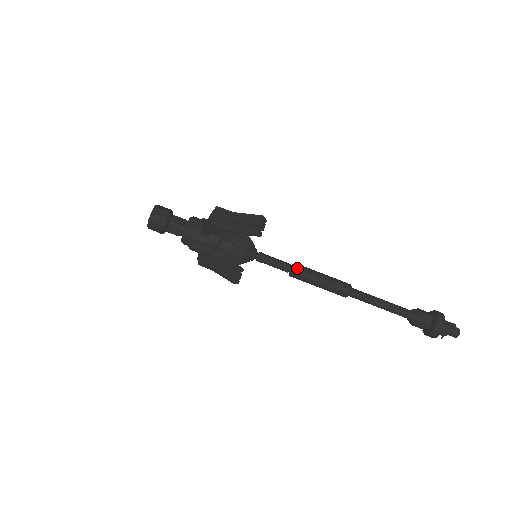
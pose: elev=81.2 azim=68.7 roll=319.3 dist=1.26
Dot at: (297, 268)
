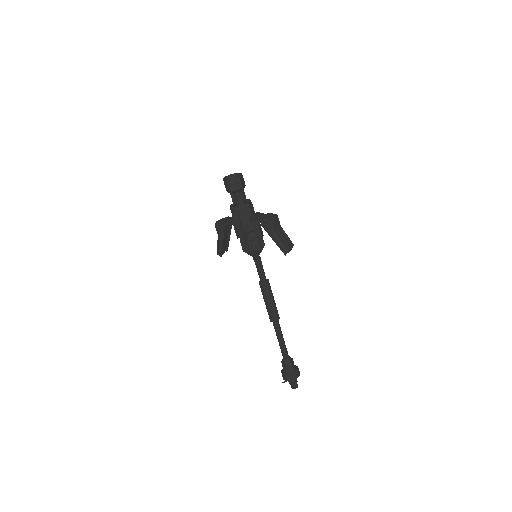
Dot at: (269, 284)
